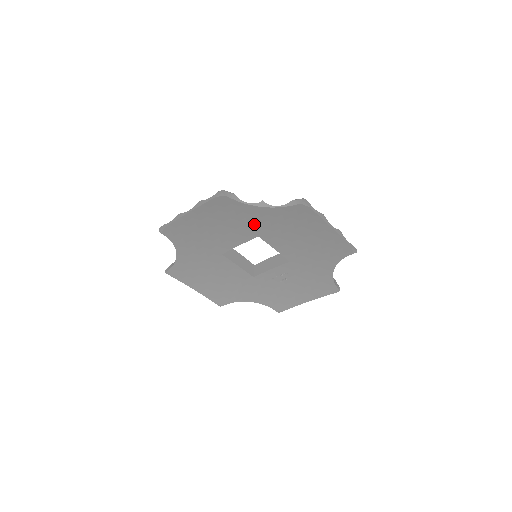
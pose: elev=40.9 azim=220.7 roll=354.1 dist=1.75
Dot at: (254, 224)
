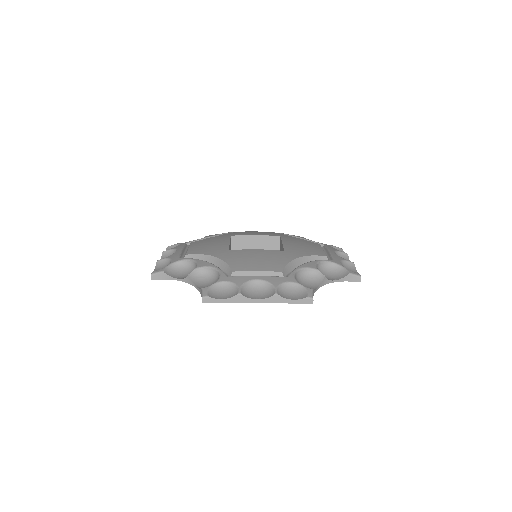
Dot at: occluded
